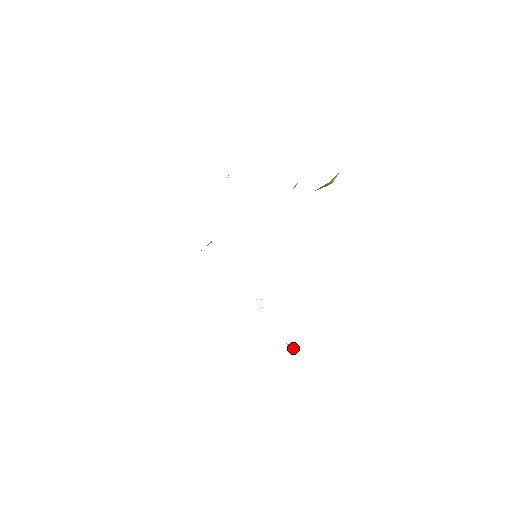
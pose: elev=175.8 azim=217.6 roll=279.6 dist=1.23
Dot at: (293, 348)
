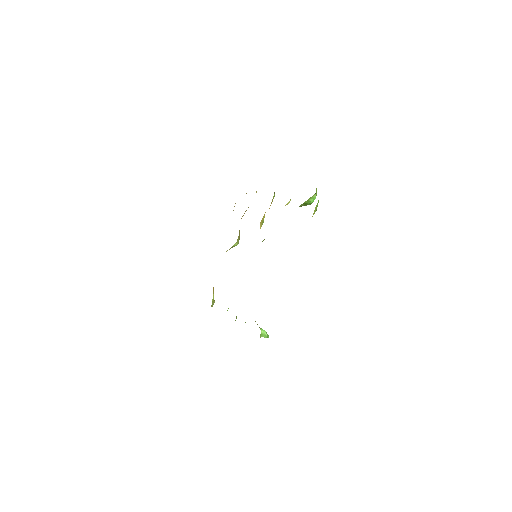
Dot at: (266, 333)
